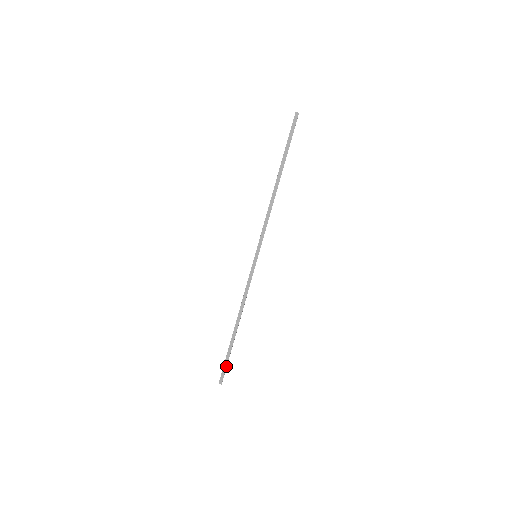
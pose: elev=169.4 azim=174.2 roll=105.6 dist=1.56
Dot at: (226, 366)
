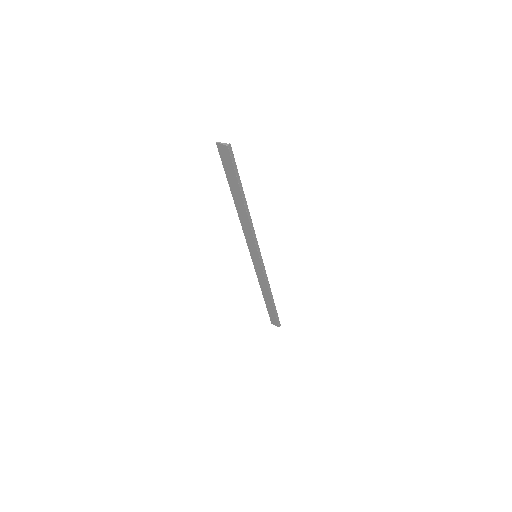
Dot at: (278, 317)
